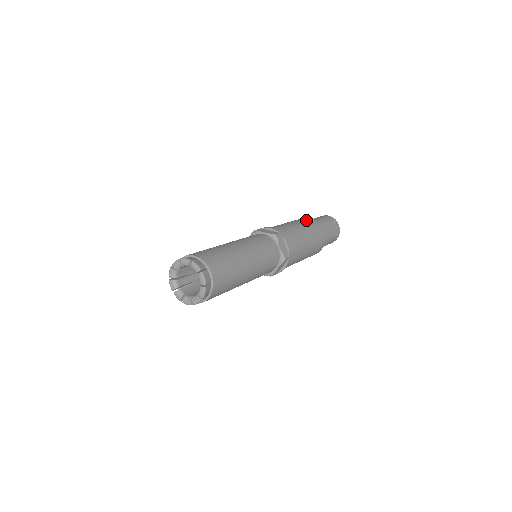
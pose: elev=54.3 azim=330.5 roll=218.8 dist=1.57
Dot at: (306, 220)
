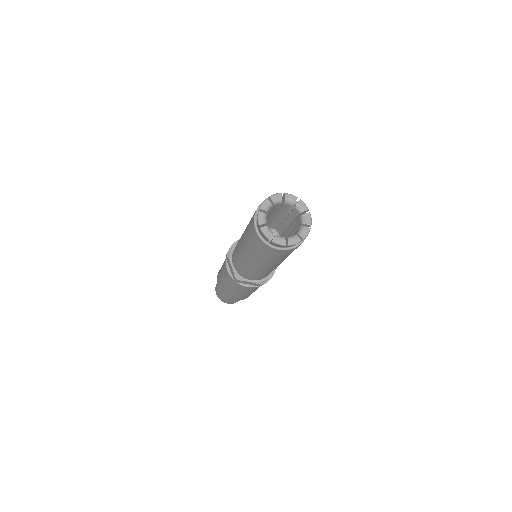
Dot at: occluded
